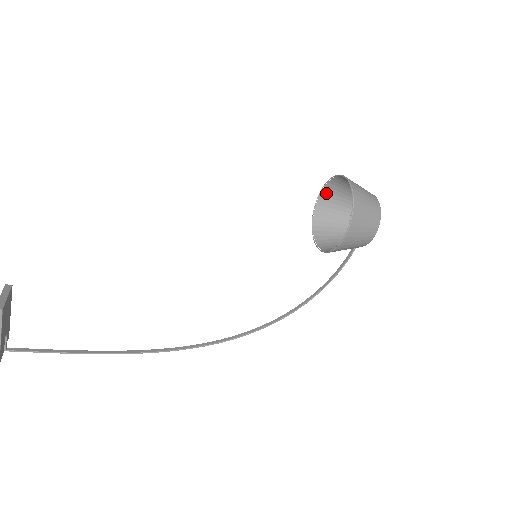
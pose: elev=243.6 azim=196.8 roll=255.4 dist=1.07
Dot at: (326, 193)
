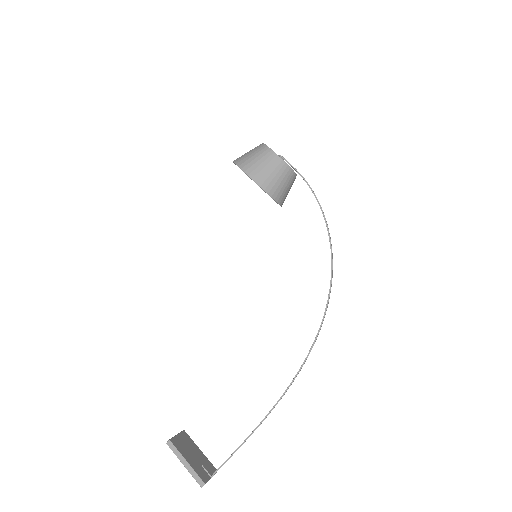
Dot at: occluded
